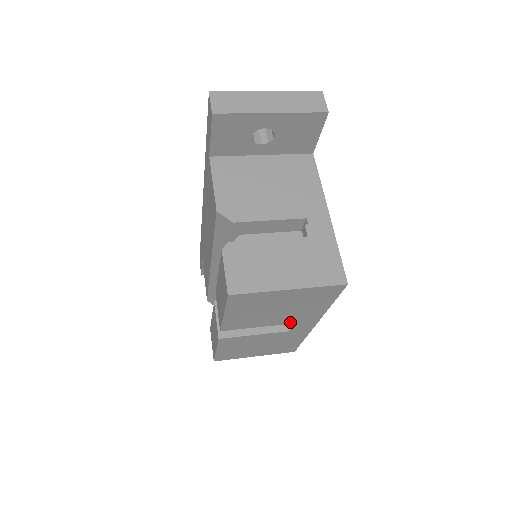
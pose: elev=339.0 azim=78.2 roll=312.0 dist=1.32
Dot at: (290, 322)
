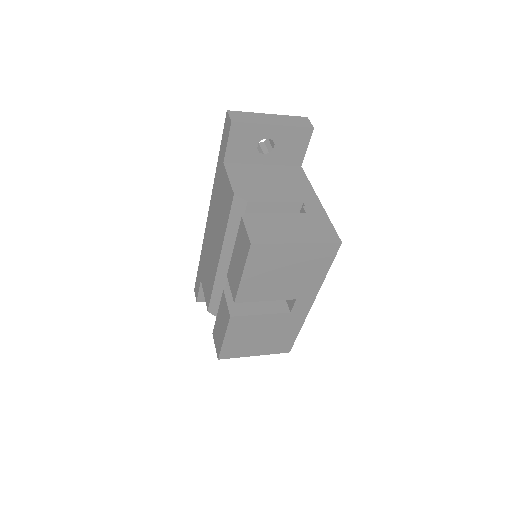
Dot at: (292, 297)
